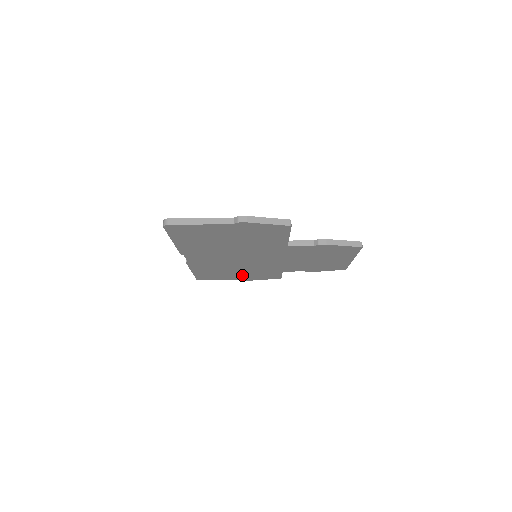
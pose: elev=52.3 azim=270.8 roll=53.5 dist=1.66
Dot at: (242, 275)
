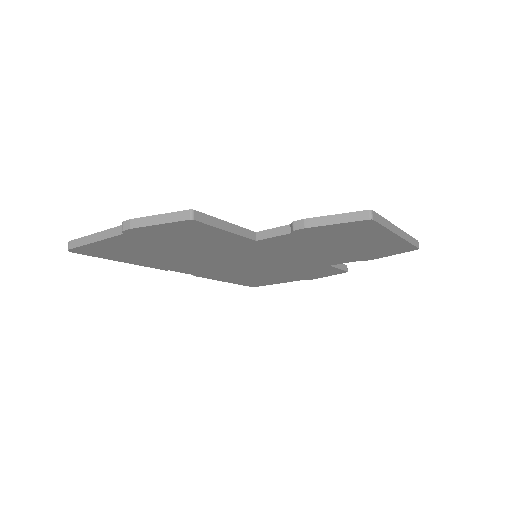
Dot at: (289, 276)
